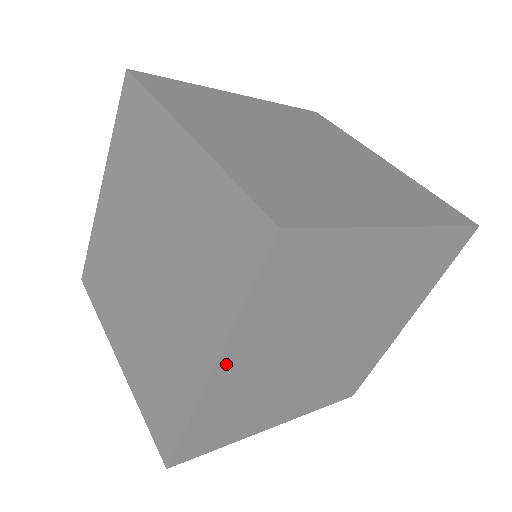
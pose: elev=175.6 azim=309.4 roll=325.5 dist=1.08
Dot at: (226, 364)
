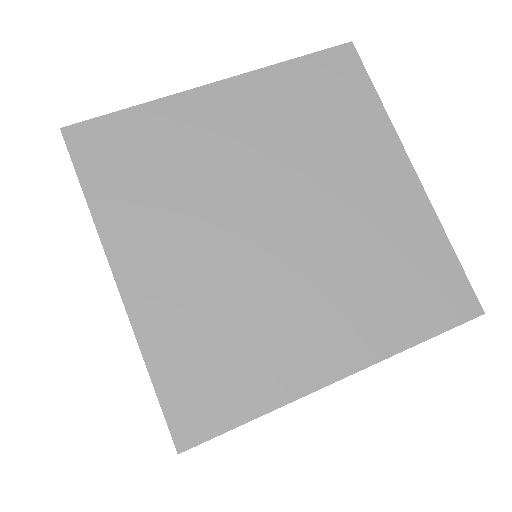
Dot at: occluded
